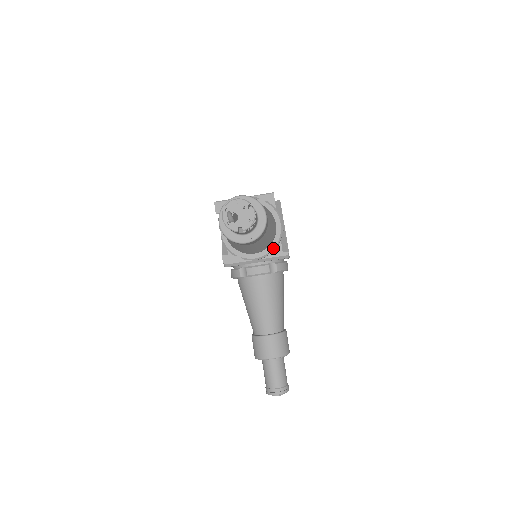
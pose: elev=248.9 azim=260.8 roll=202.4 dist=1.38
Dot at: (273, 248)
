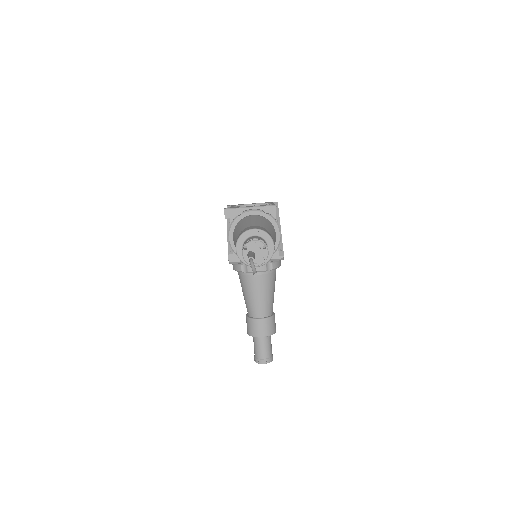
Dot at: occluded
